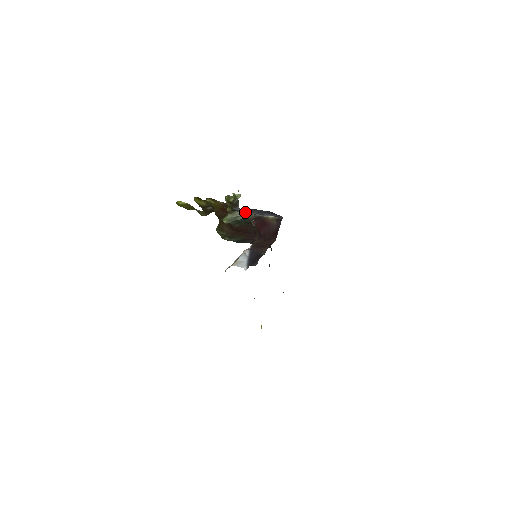
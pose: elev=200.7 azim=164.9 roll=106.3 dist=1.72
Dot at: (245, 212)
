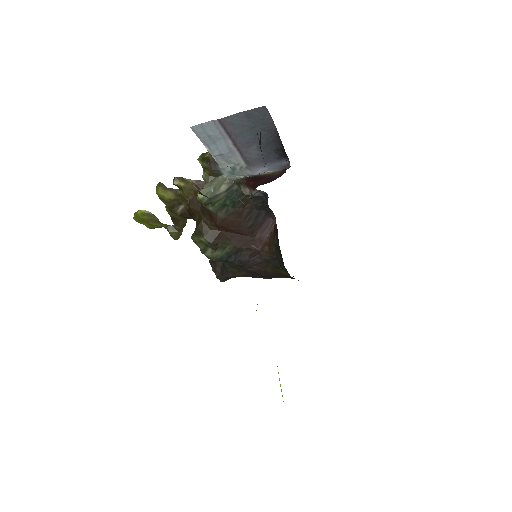
Dot at: (230, 171)
